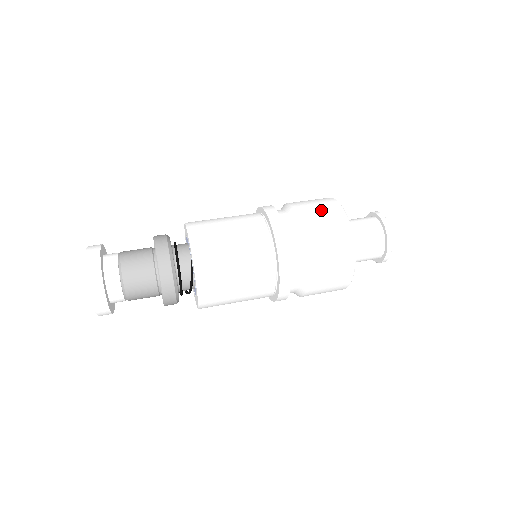
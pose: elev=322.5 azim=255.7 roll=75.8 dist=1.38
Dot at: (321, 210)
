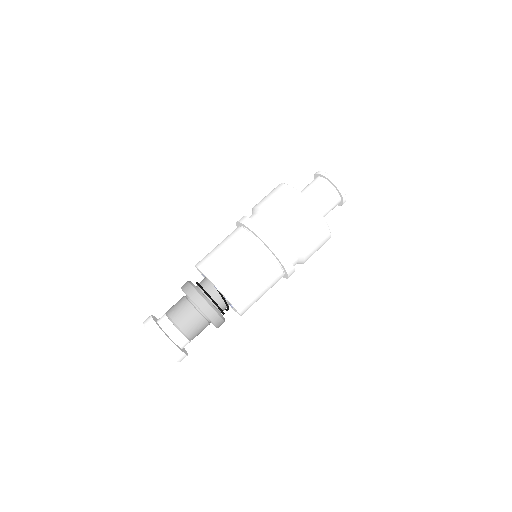
Dot at: (280, 199)
